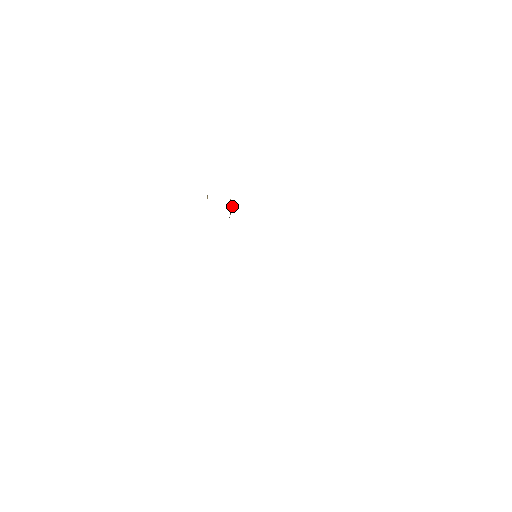
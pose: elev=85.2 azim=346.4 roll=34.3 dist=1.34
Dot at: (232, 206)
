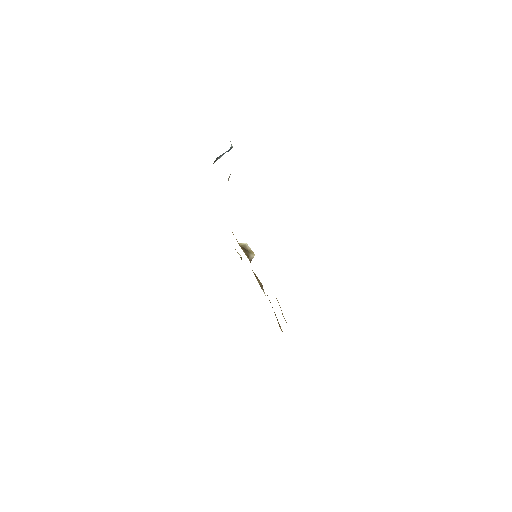
Dot at: (246, 245)
